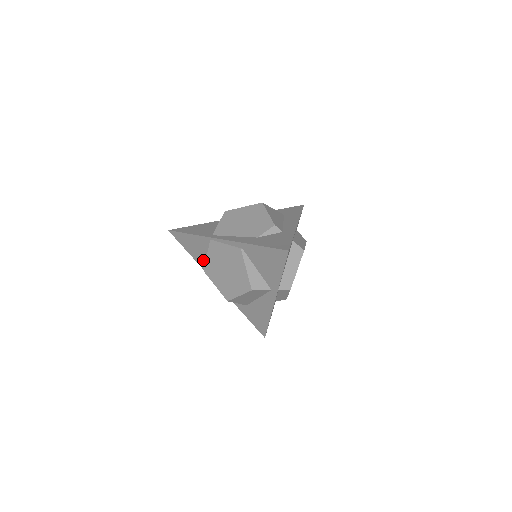
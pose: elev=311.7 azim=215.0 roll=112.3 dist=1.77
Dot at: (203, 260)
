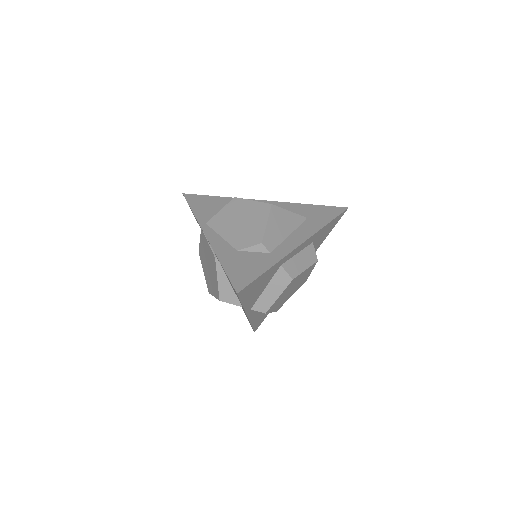
Dot at: occluded
